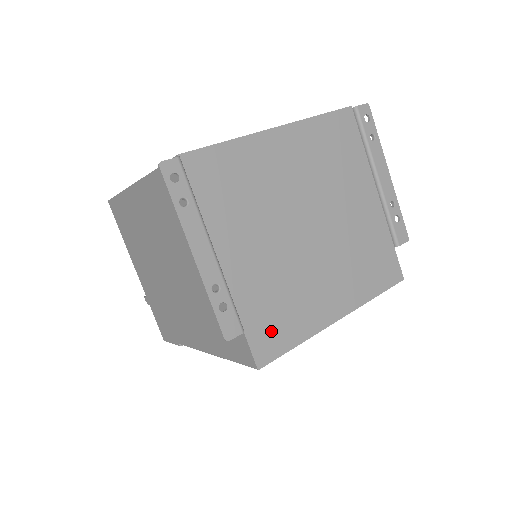
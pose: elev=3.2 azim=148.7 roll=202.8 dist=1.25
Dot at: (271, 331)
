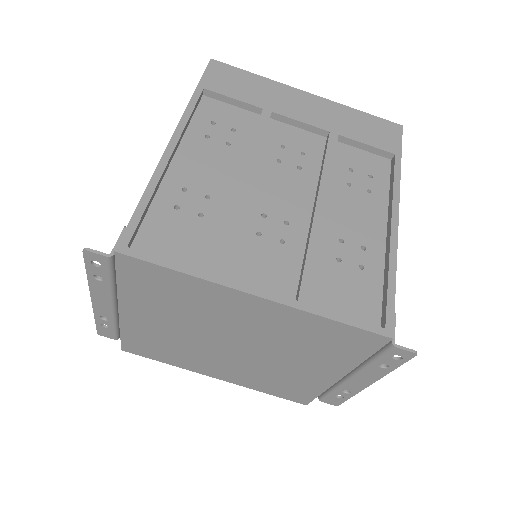
Dot at: (145, 349)
